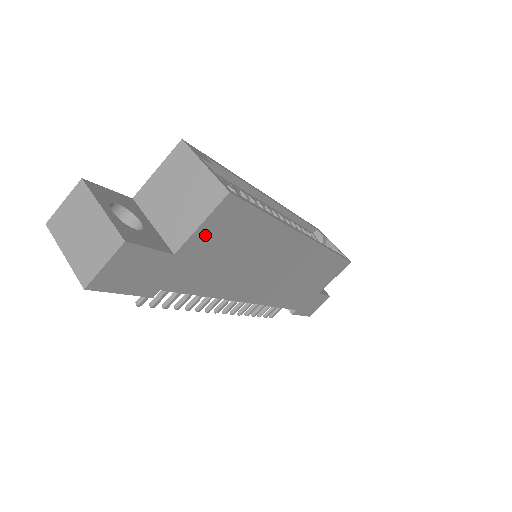
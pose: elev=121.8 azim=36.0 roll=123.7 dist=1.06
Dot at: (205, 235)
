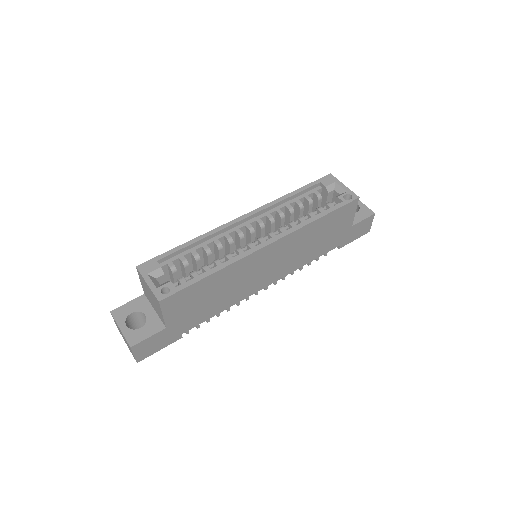
Dot at: (173, 313)
